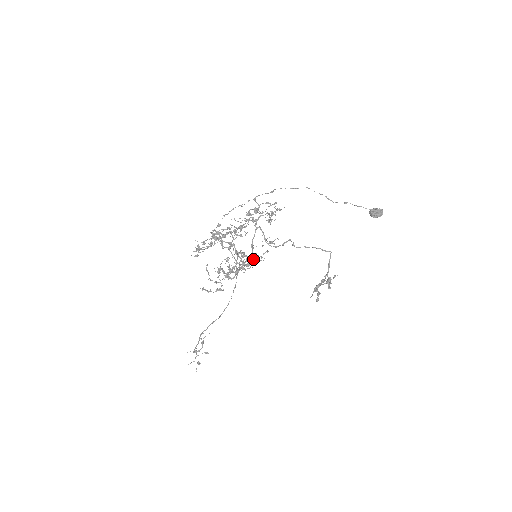
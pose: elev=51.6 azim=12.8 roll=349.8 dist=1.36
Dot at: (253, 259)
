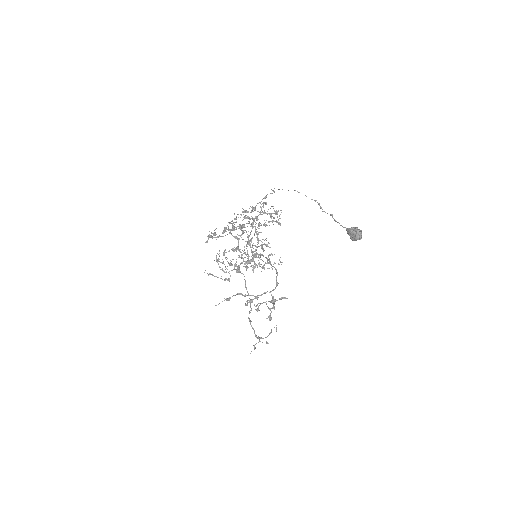
Dot at: occluded
